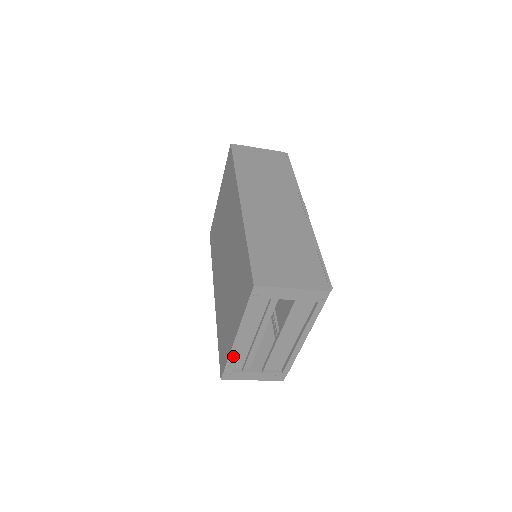
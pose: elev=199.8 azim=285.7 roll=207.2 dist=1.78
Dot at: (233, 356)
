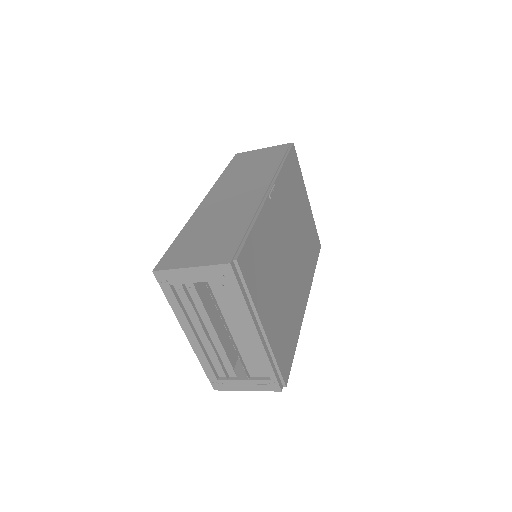
Dot at: (202, 359)
